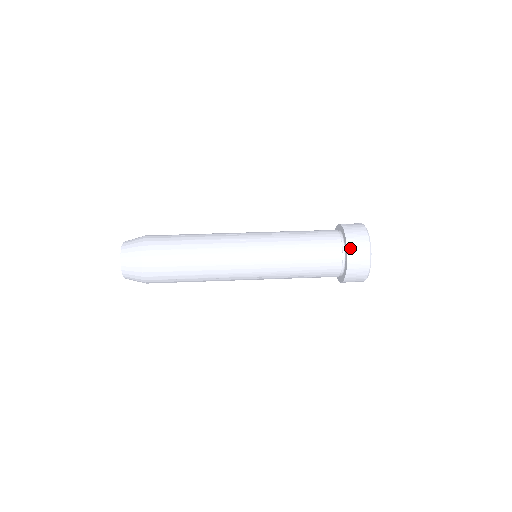
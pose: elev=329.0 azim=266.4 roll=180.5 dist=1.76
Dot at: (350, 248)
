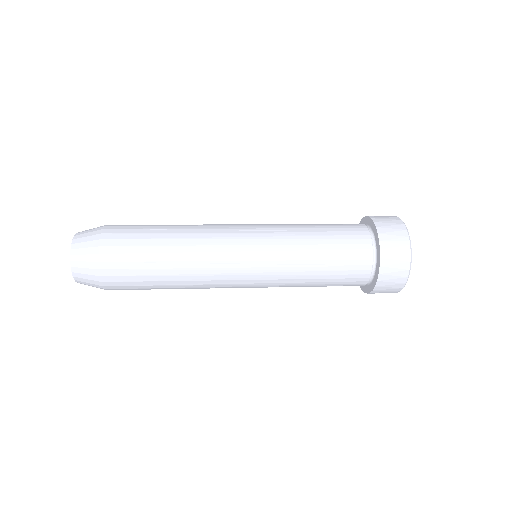
Dot at: (376, 220)
